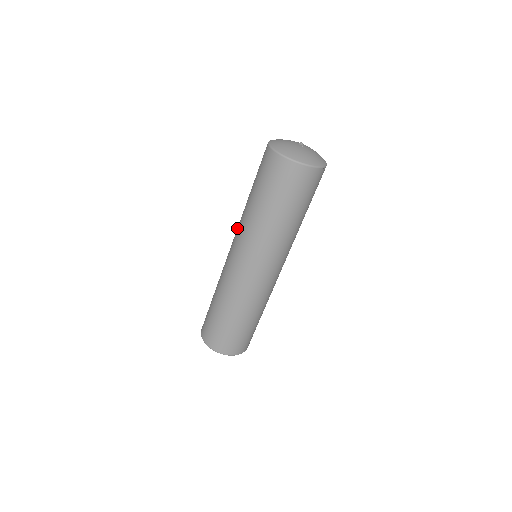
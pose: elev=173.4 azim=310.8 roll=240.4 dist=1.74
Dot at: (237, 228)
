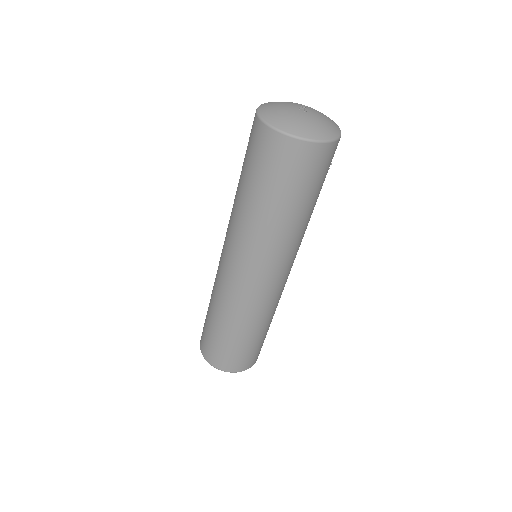
Dot at: occluded
